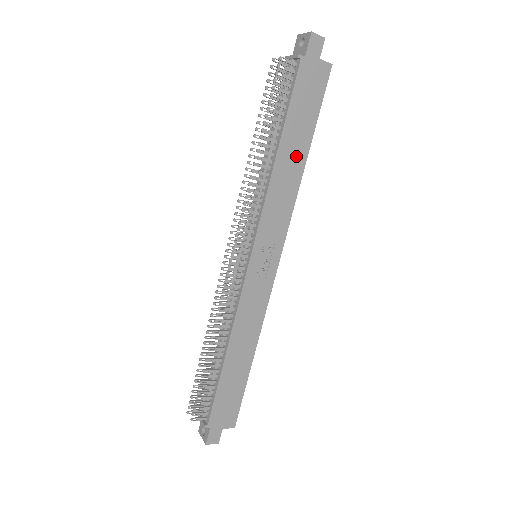
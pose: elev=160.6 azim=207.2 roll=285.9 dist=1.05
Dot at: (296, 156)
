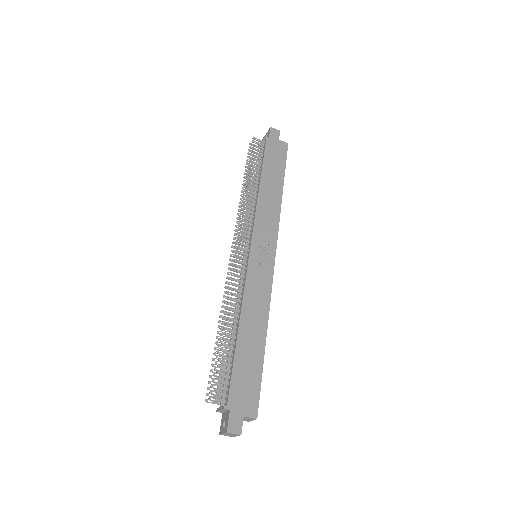
Dot at: (274, 188)
